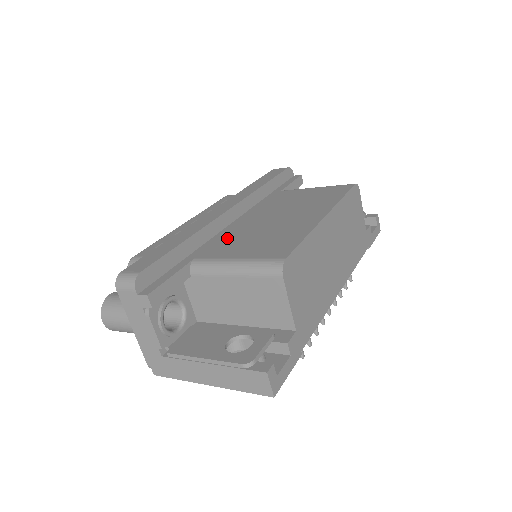
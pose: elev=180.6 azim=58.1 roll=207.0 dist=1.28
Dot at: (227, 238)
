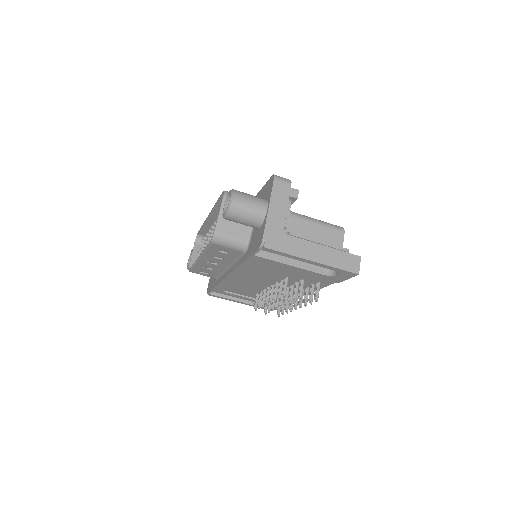
Dot at: occluded
